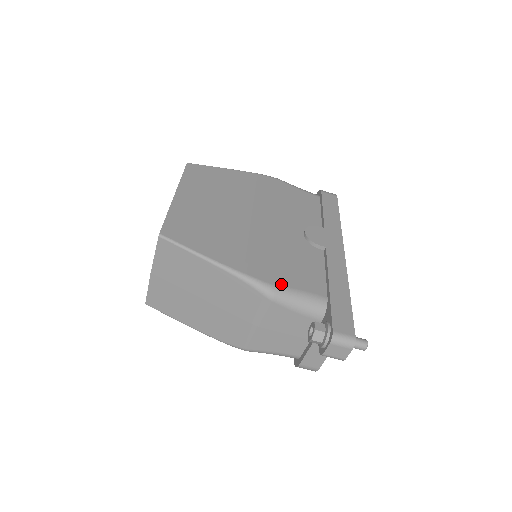
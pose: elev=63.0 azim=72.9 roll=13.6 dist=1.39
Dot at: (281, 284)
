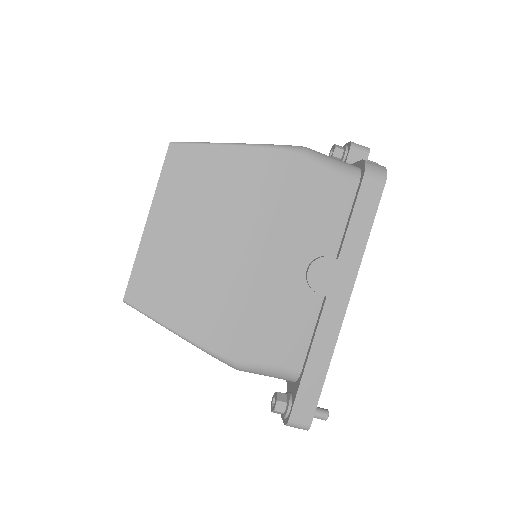
Dot at: (251, 360)
